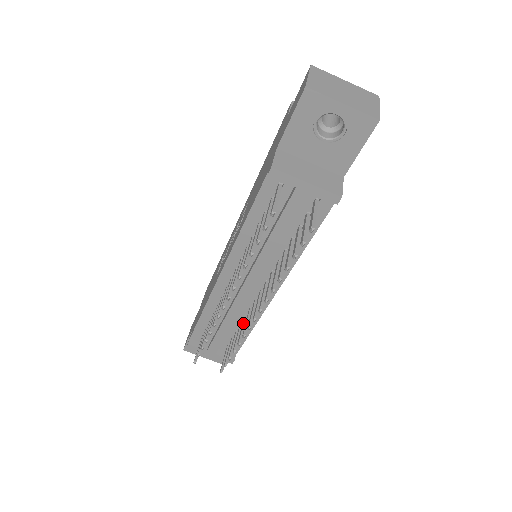
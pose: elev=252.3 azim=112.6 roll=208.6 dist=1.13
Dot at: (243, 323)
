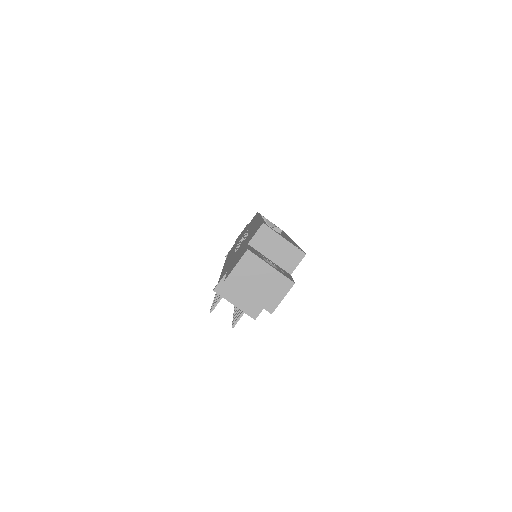
Dot at: occluded
